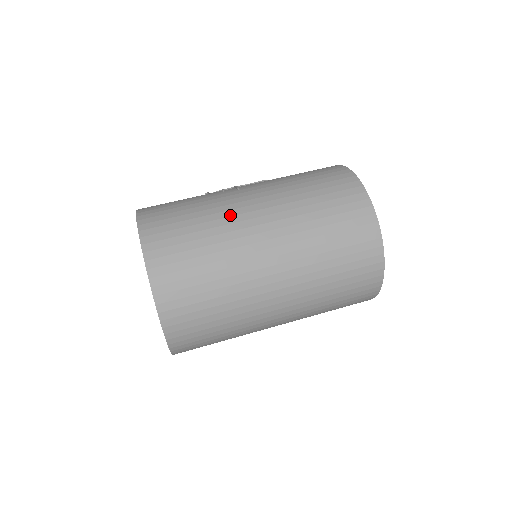
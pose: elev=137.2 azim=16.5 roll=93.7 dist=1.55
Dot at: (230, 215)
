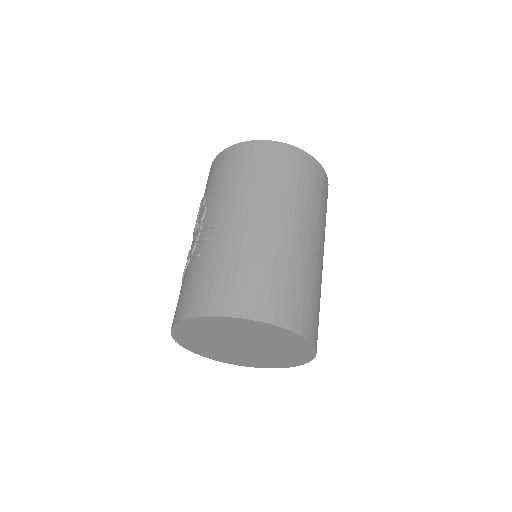
Dot at: (250, 239)
